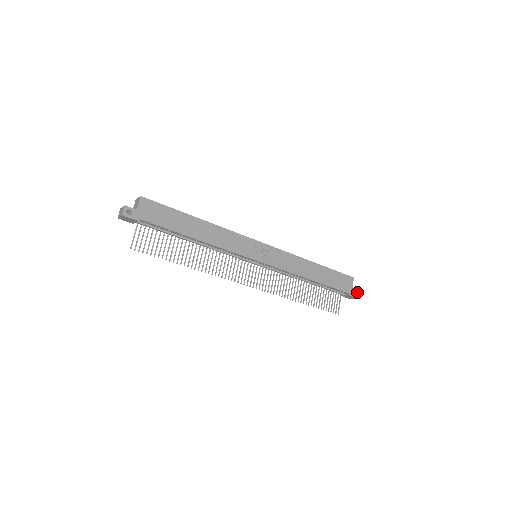
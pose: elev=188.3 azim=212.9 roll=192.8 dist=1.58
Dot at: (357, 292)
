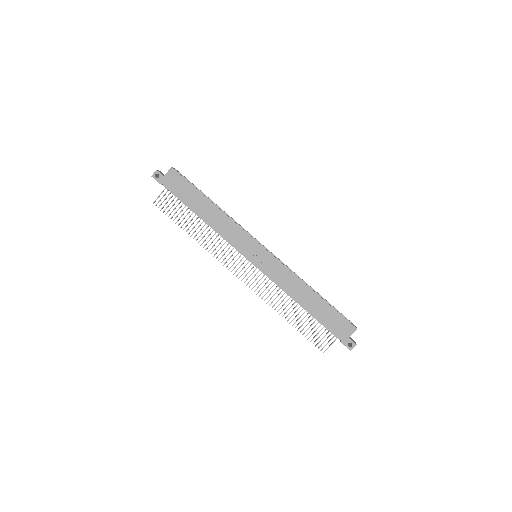
Dot at: (353, 344)
